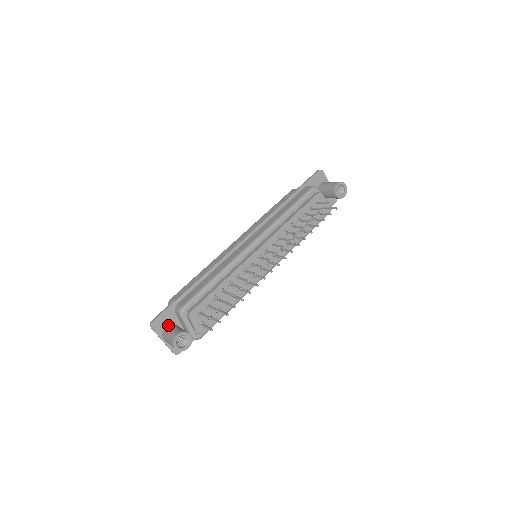
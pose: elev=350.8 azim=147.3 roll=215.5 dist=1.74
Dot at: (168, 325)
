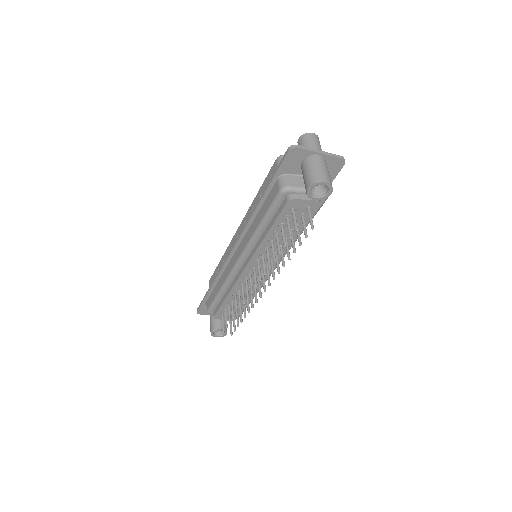
Dot at: occluded
